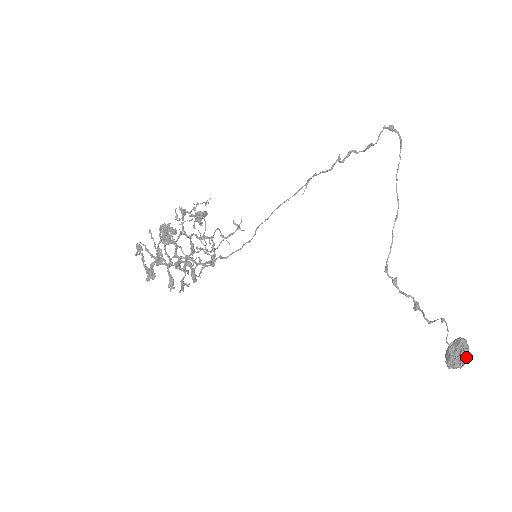
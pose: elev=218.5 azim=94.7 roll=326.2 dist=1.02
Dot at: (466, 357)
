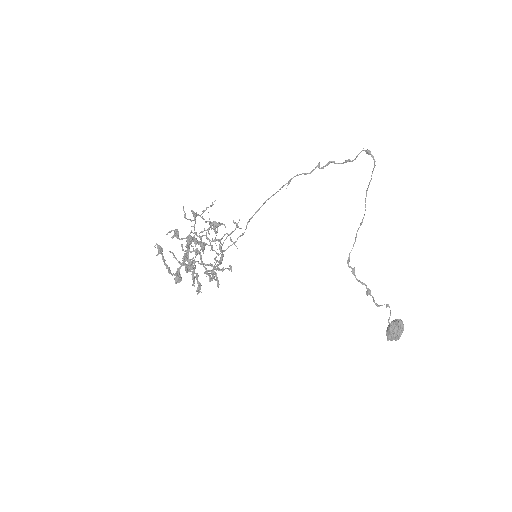
Dot at: (401, 334)
